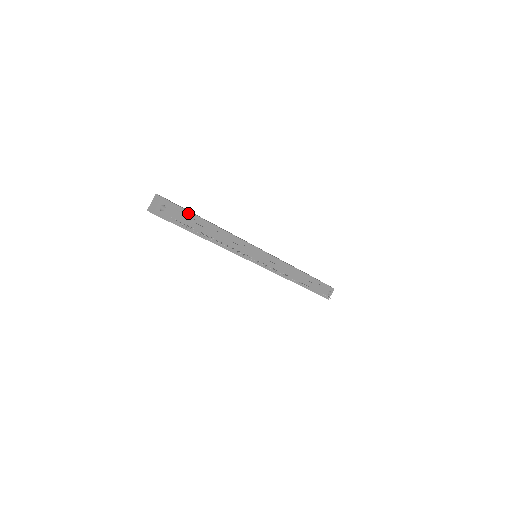
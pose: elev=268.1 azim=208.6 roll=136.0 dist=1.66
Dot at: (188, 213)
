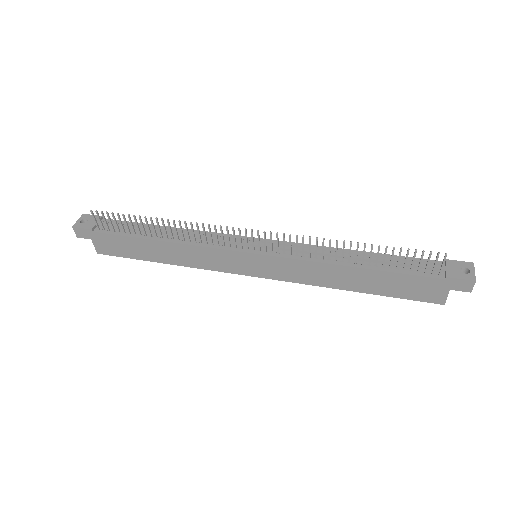
Dot at: occluded
